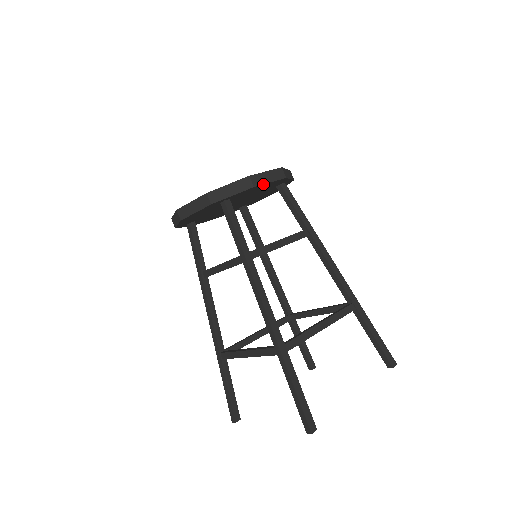
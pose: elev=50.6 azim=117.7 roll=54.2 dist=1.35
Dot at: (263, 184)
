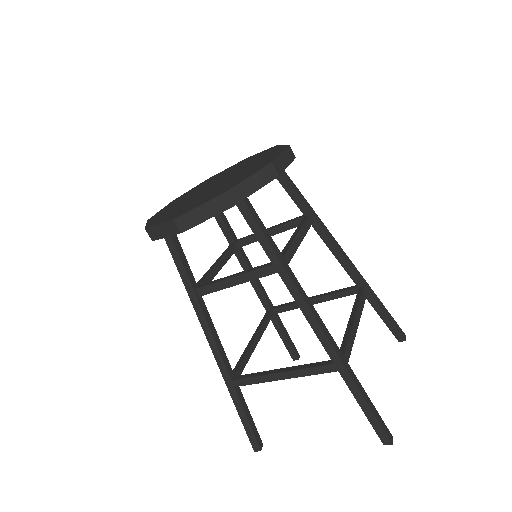
Dot at: (283, 170)
